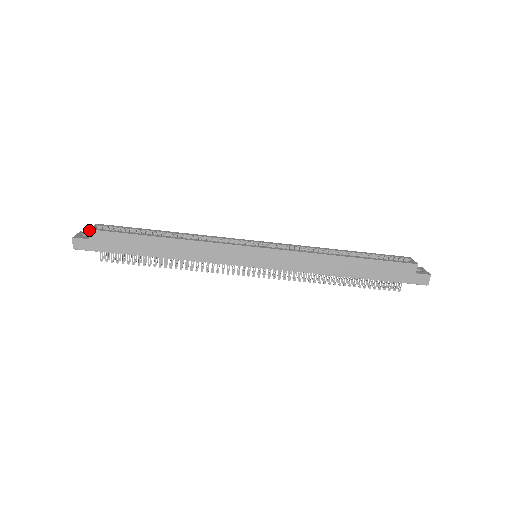
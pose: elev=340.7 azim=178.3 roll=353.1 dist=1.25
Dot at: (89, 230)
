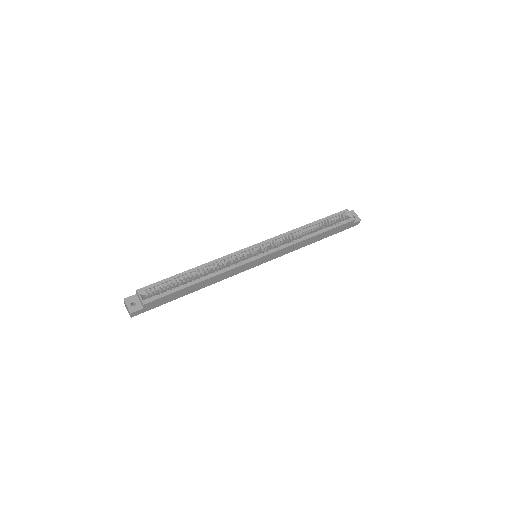
Dot at: (143, 305)
